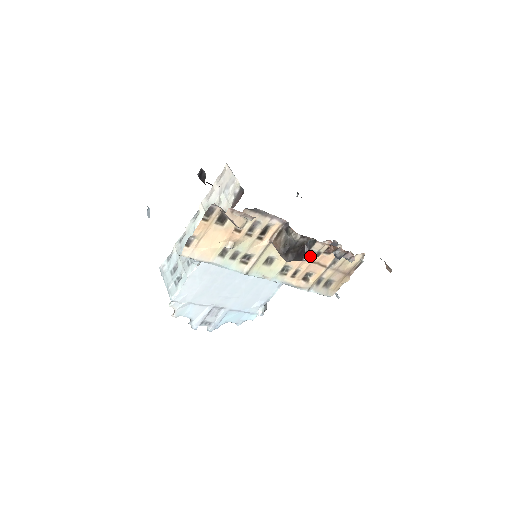
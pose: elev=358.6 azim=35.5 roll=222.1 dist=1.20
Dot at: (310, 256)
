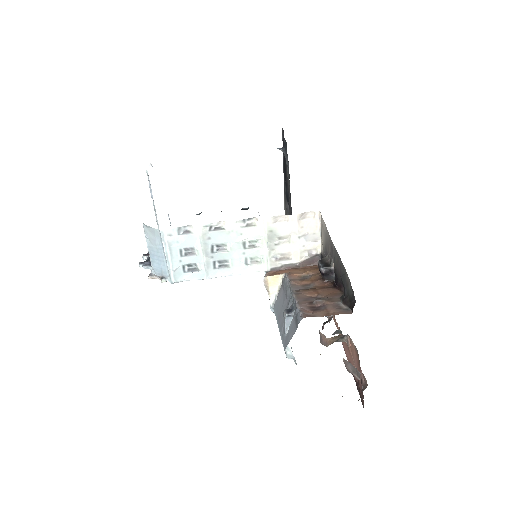
Dot at: occluded
